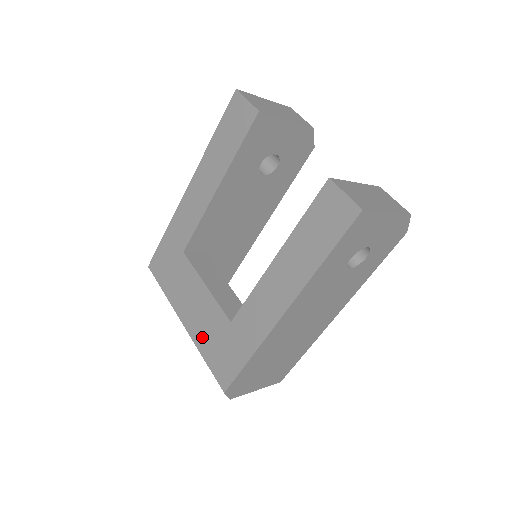
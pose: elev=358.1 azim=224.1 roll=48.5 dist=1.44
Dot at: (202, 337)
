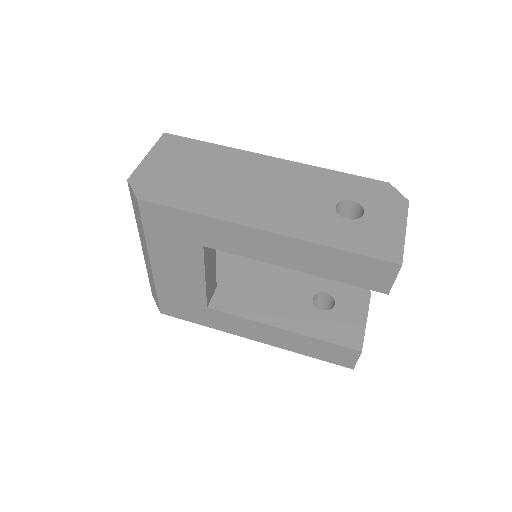
Dot at: (168, 287)
